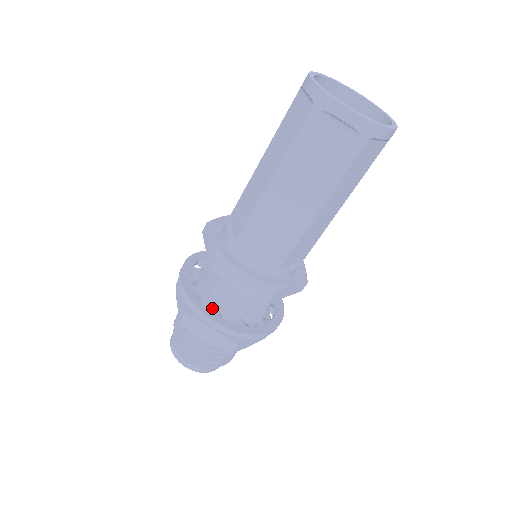
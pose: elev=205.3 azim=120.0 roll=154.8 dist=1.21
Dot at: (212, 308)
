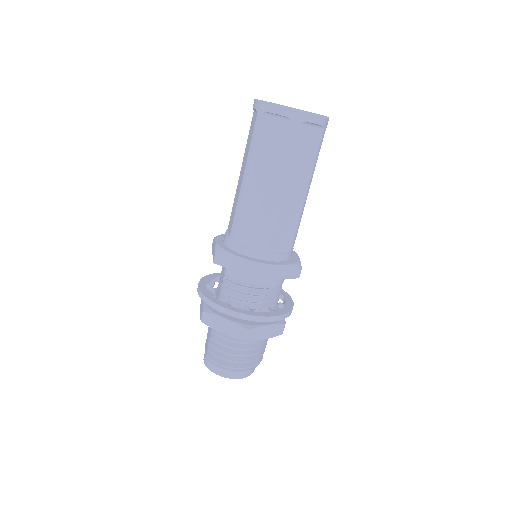
Dot at: (222, 300)
